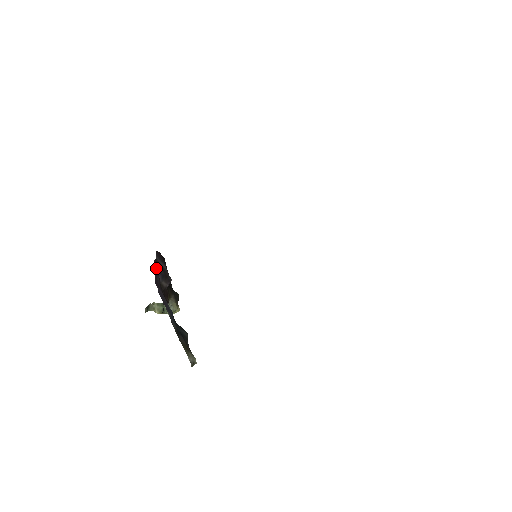
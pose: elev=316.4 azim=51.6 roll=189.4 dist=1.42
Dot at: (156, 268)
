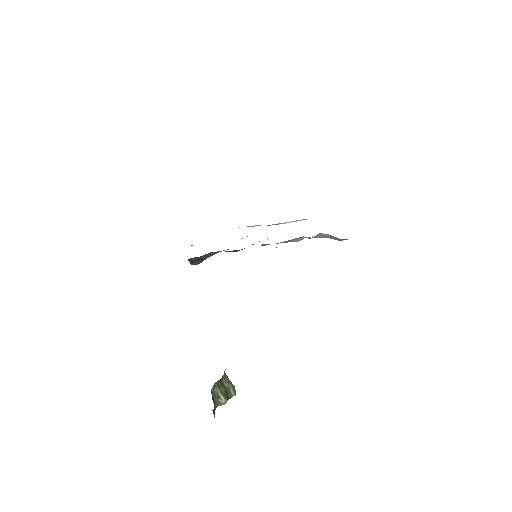
Dot at: occluded
